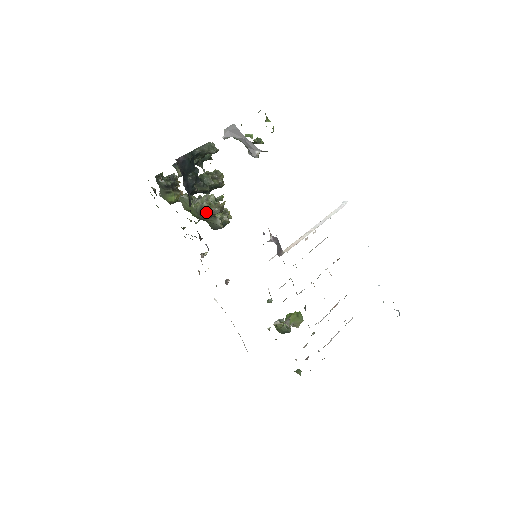
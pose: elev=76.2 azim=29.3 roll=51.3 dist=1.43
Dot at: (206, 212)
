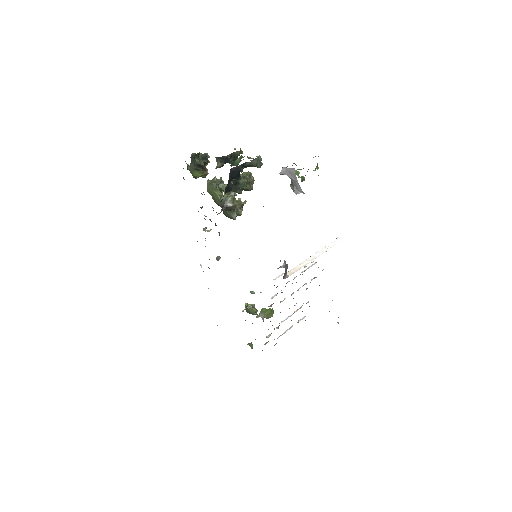
Dot at: (229, 206)
